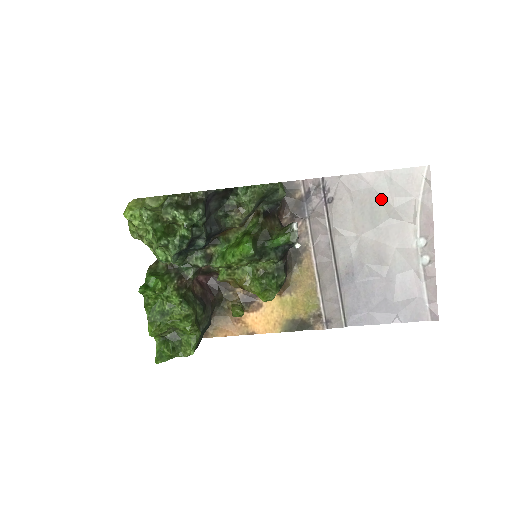
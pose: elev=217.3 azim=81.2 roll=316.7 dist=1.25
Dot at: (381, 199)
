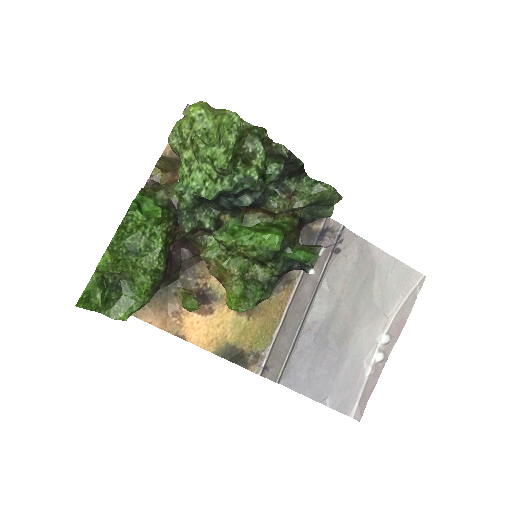
Dot at: (376, 279)
